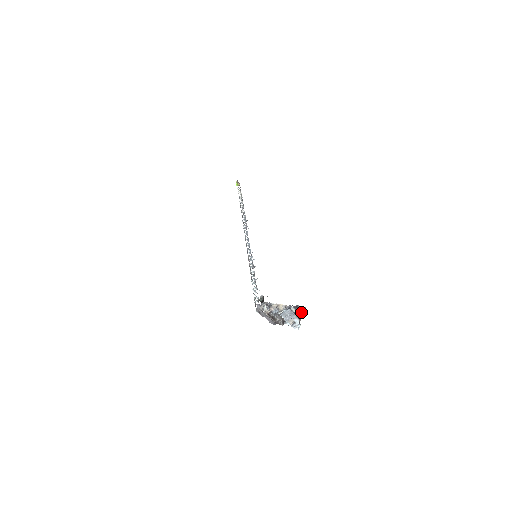
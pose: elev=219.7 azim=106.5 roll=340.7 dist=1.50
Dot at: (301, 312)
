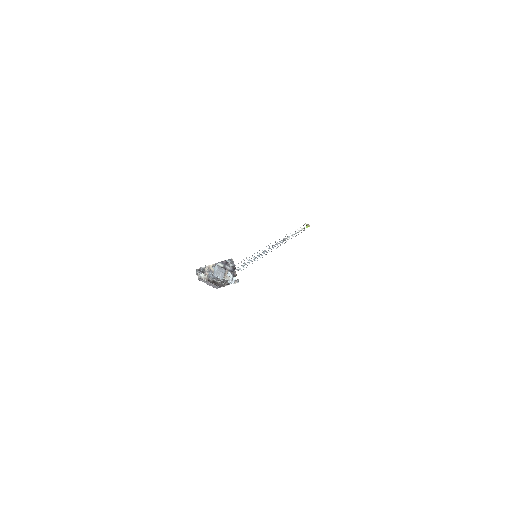
Dot at: (229, 264)
